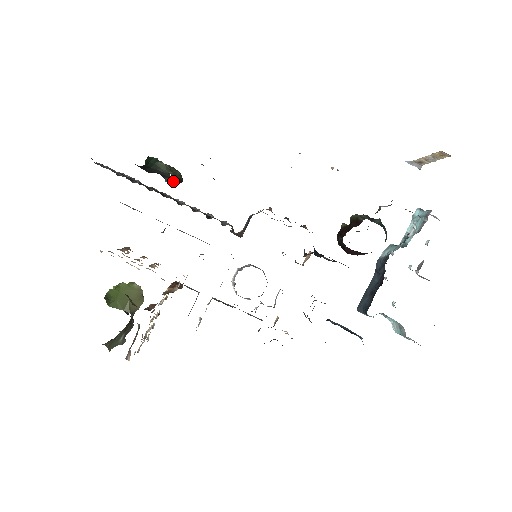
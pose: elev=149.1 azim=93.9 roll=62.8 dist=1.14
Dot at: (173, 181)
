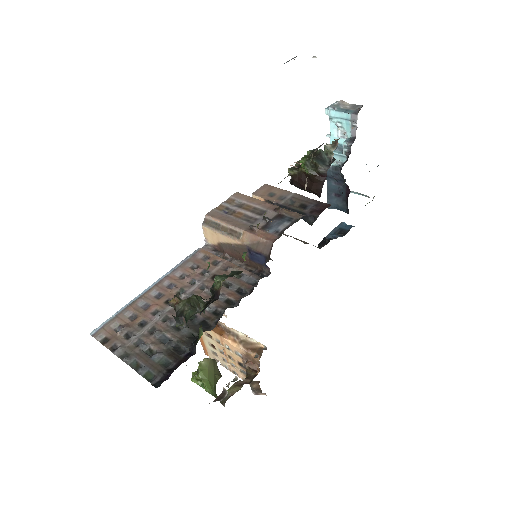
Dot at: occluded
